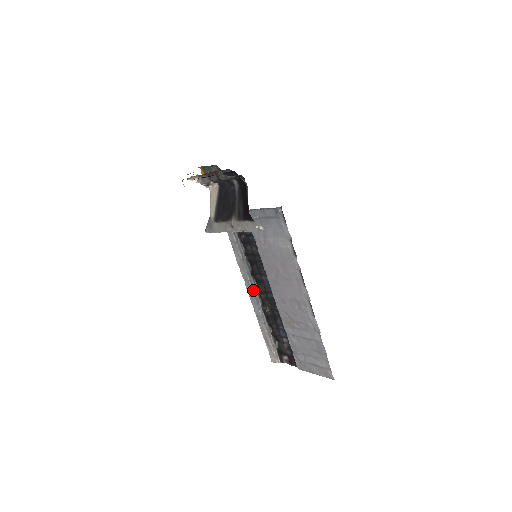
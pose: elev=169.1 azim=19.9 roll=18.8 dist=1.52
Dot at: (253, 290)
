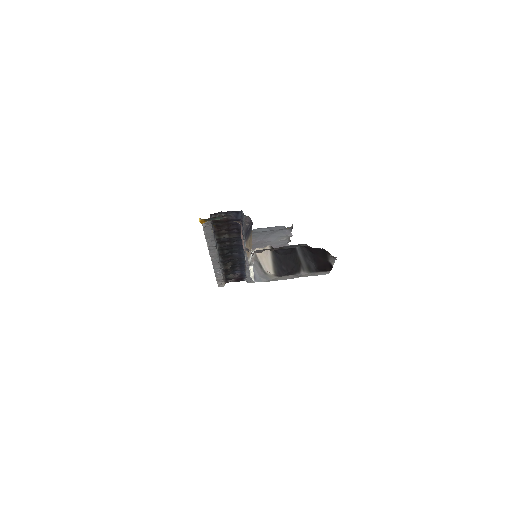
Dot at: occluded
